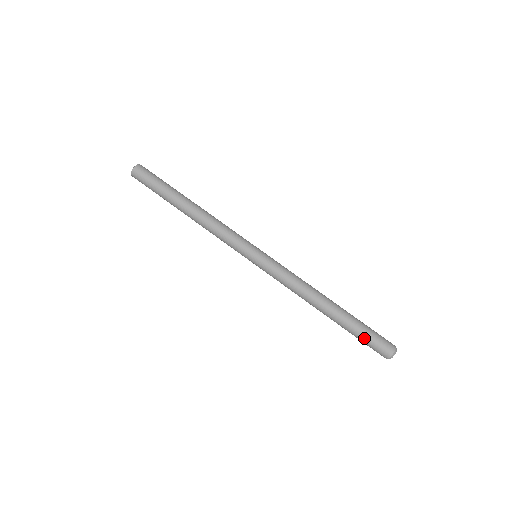
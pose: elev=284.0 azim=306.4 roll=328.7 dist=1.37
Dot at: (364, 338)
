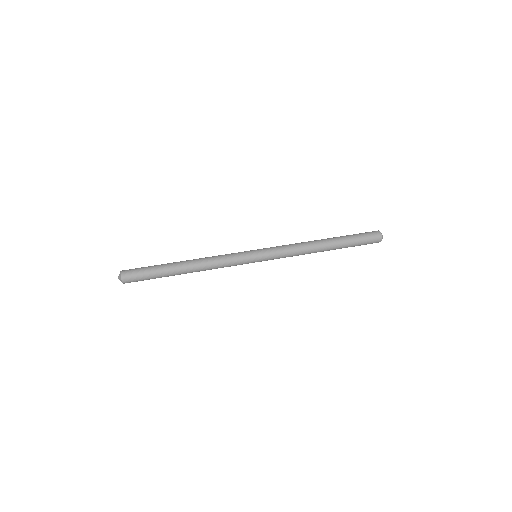
Dot at: (360, 243)
